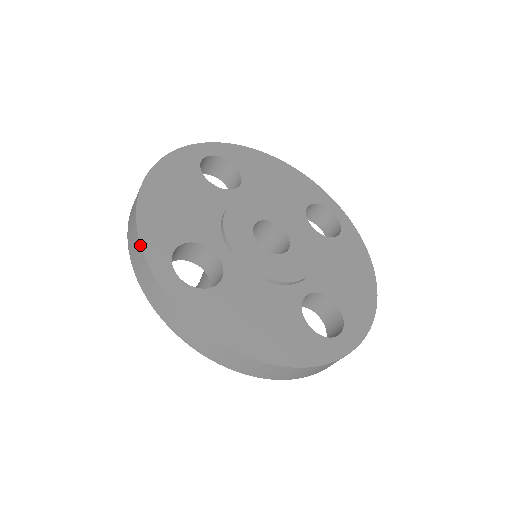
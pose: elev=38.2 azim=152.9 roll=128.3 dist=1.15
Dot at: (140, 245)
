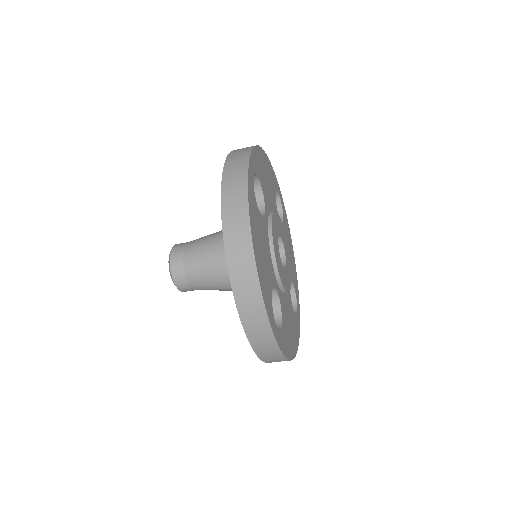
Dot at: (268, 318)
